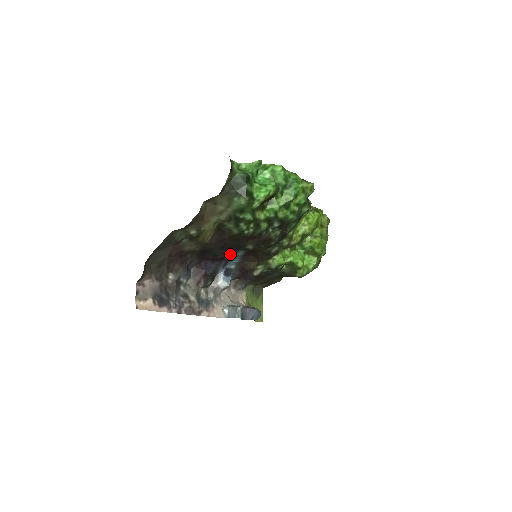
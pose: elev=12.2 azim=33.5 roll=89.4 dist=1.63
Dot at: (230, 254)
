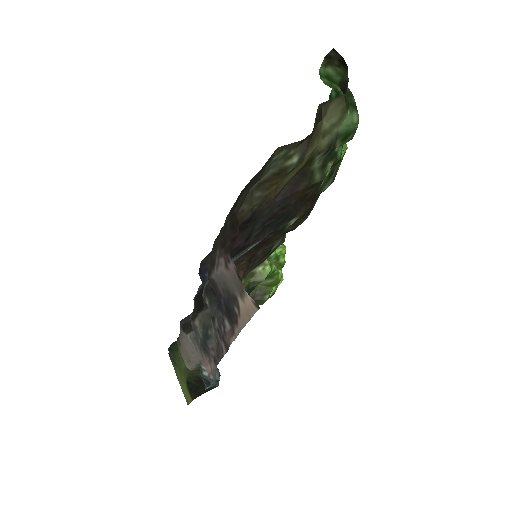
Dot at: (260, 238)
